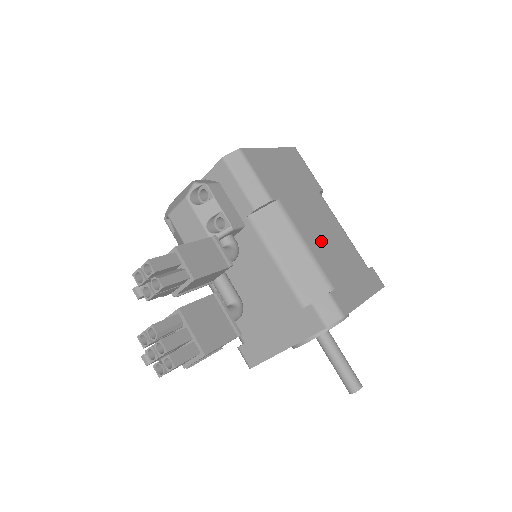
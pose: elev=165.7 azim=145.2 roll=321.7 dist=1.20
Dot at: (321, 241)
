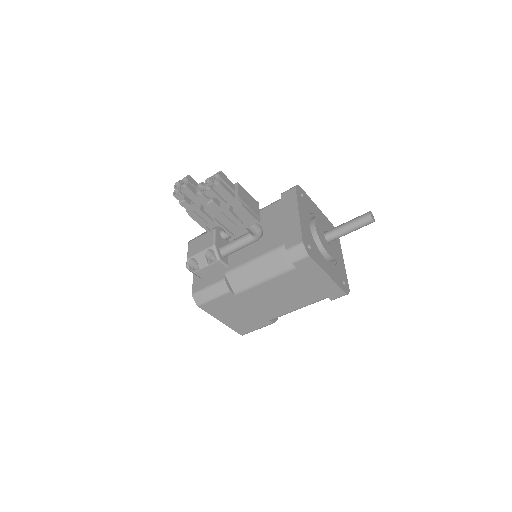
Dot at: occluded
